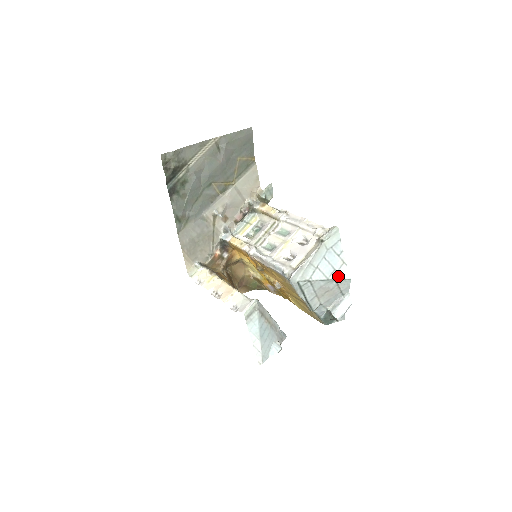
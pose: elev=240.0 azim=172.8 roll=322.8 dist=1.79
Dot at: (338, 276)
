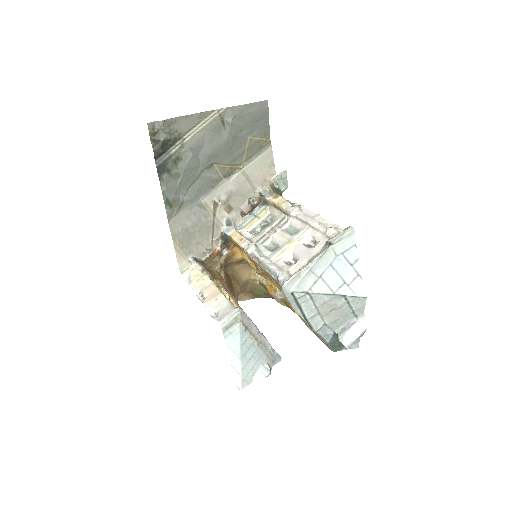
Dot at: (349, 291)
